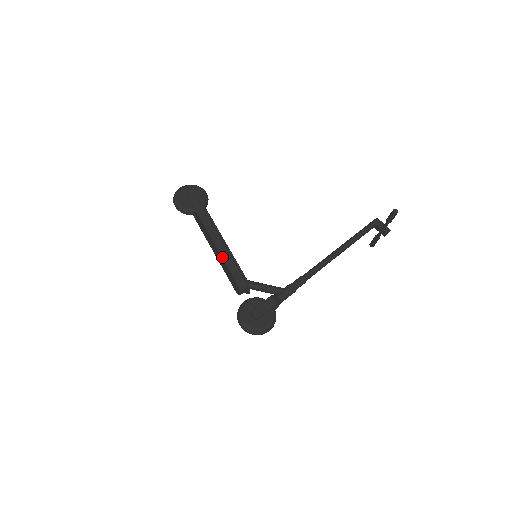
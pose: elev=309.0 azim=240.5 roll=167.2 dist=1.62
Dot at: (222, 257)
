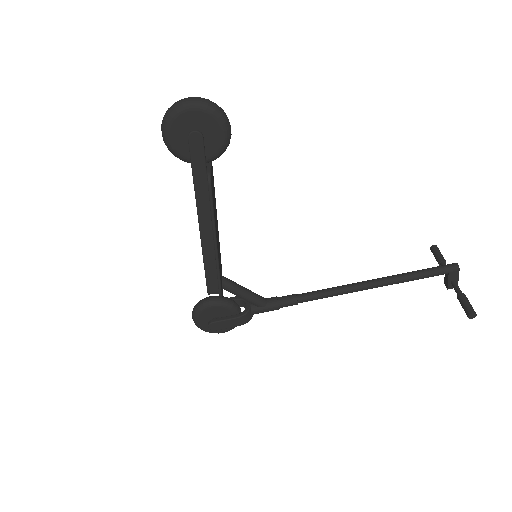
Dot at: (203, 258)
